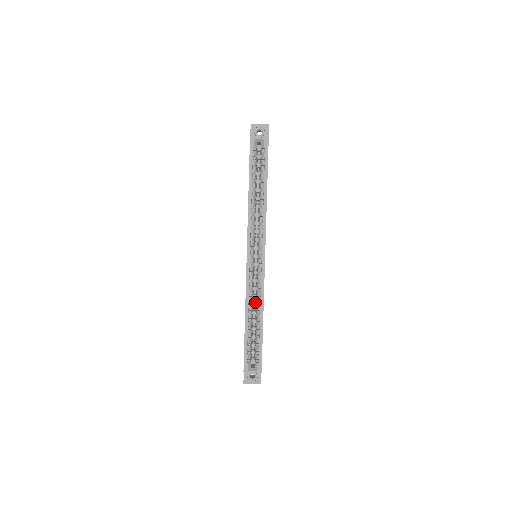
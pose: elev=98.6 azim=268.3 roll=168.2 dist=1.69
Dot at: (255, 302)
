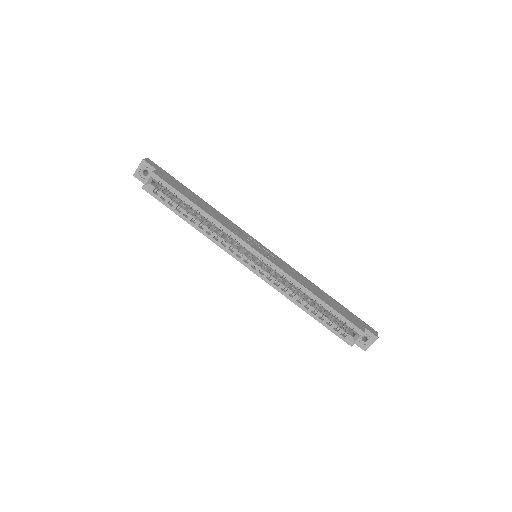
Dot at: occluded
